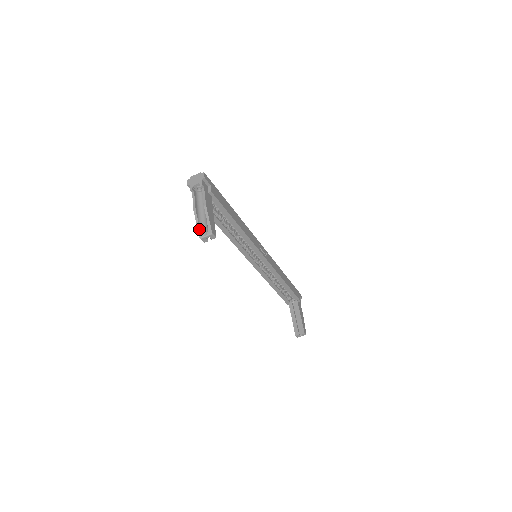
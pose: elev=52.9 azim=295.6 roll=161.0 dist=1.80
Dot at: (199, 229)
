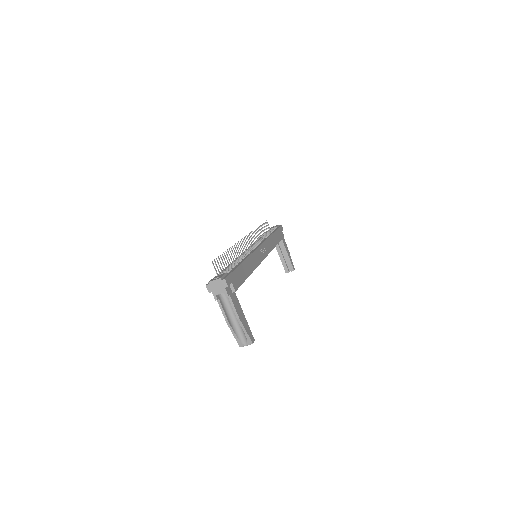
Dot at: (237, 340)
